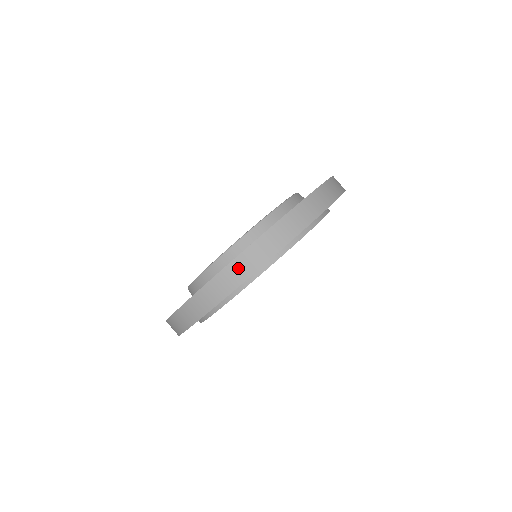
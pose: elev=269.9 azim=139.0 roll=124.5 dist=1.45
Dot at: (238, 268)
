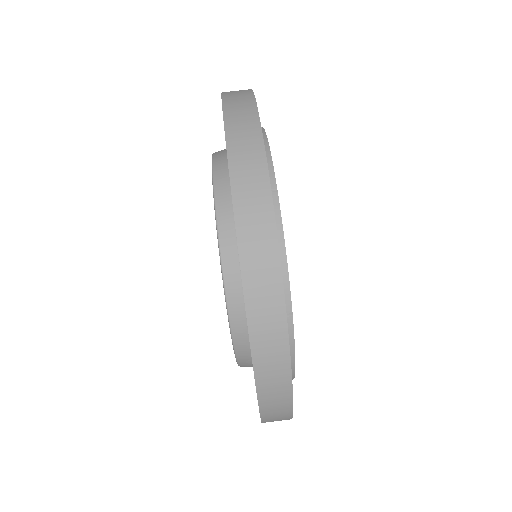
Dot at: (271, 396)
